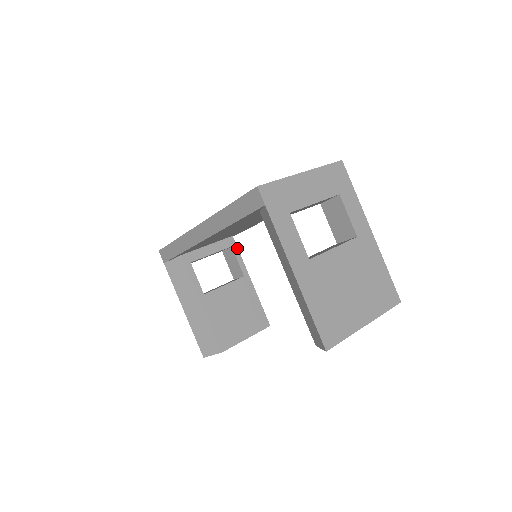
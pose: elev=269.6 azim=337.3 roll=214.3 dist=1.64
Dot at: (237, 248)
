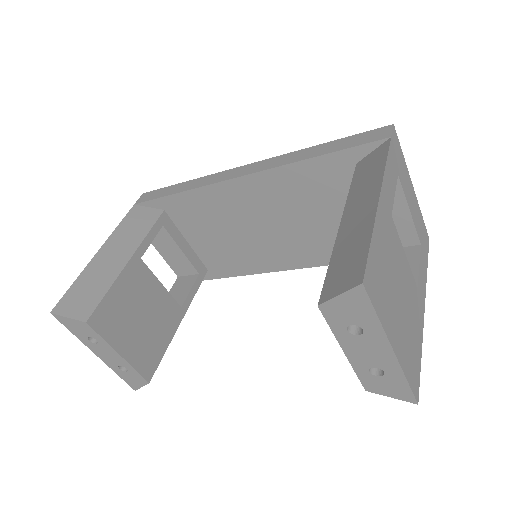
Dot at: (201, 282)
